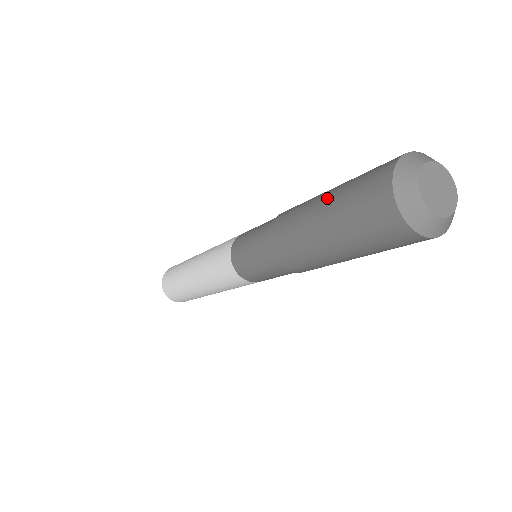
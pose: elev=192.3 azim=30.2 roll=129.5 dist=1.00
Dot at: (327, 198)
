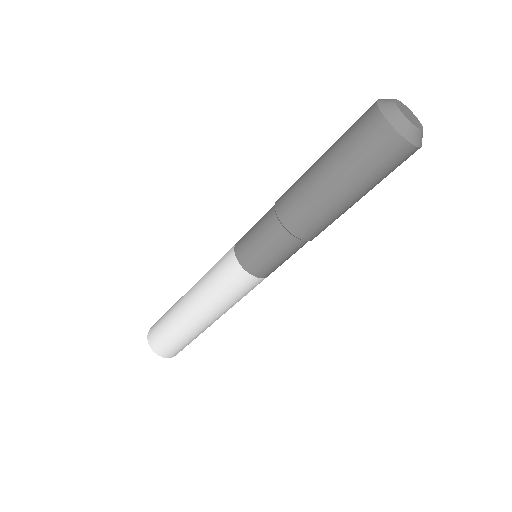
Dot at: (326, 151)
